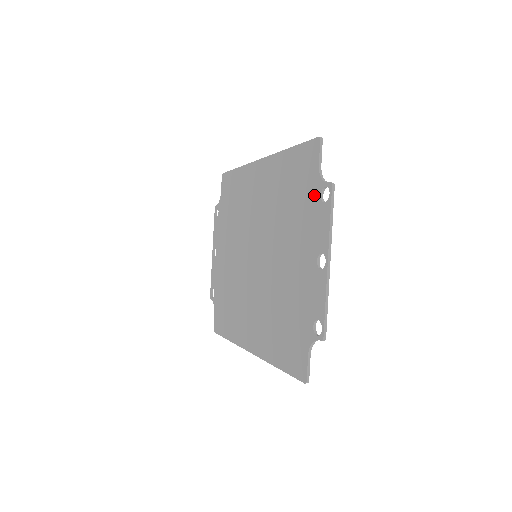
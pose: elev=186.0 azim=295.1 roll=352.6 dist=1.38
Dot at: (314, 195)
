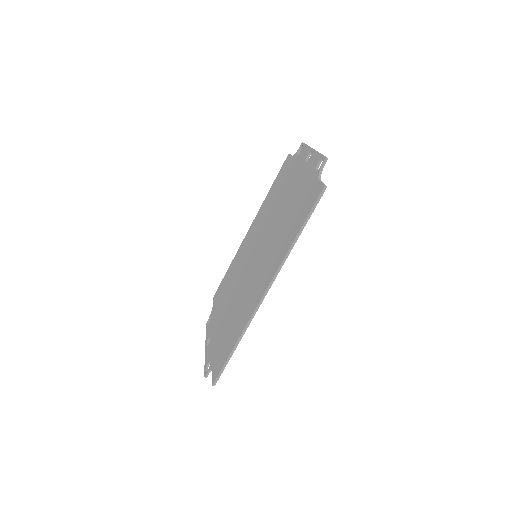
Dot at: (293, 162)
